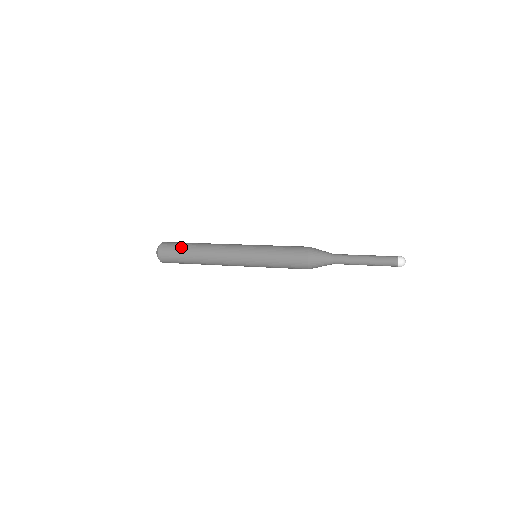
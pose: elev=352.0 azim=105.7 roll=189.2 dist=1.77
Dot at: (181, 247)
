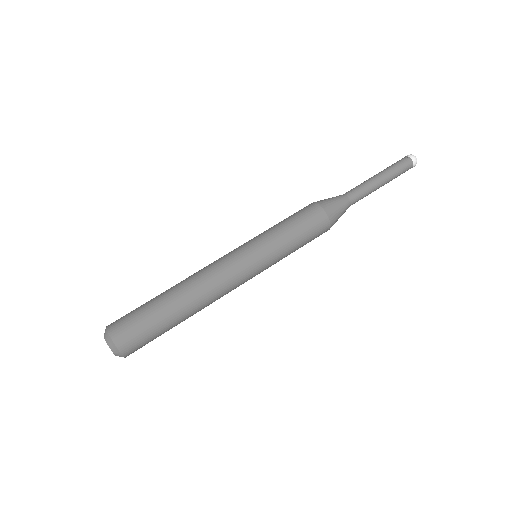
Dot at: (161, 334)
